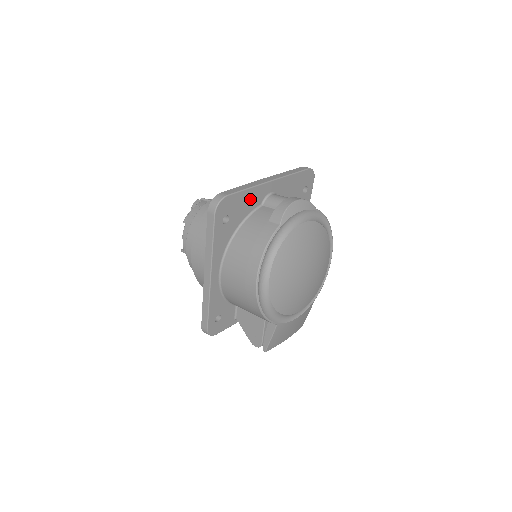
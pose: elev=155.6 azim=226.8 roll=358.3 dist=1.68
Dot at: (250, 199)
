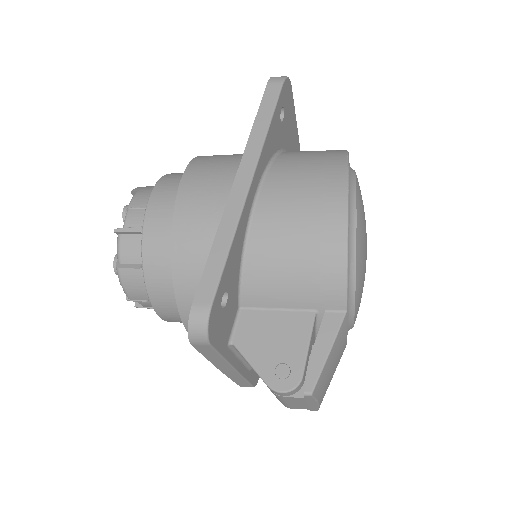
Dot at: (292, 132)
